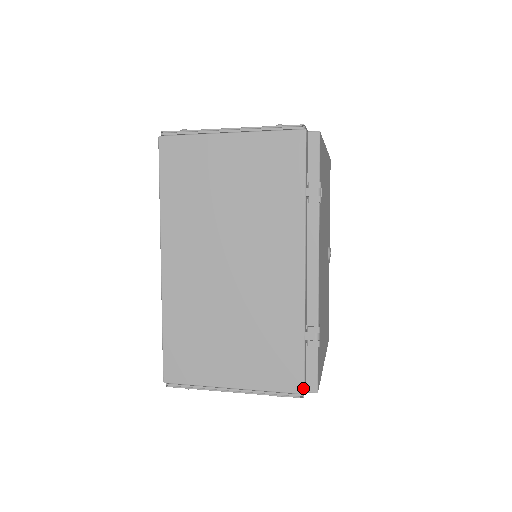
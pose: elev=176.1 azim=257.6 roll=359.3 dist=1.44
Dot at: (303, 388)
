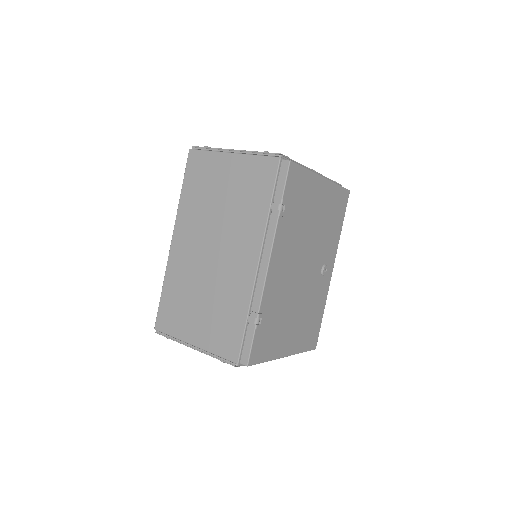
Dot at: (238, 359)
